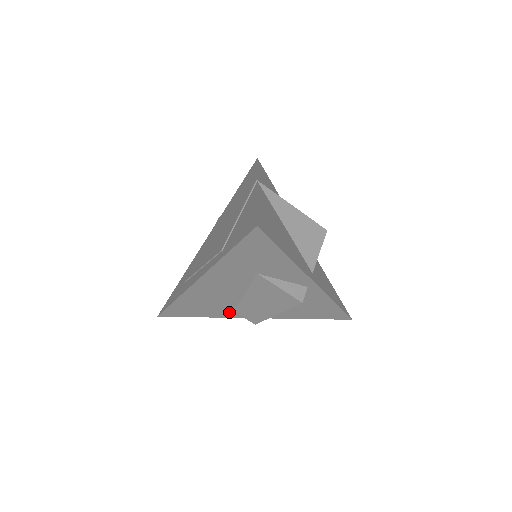
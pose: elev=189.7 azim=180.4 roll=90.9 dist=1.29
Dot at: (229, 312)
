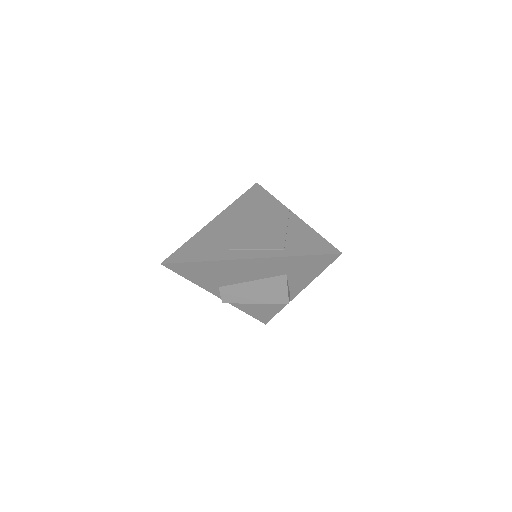
Dot at: (214, 286)
